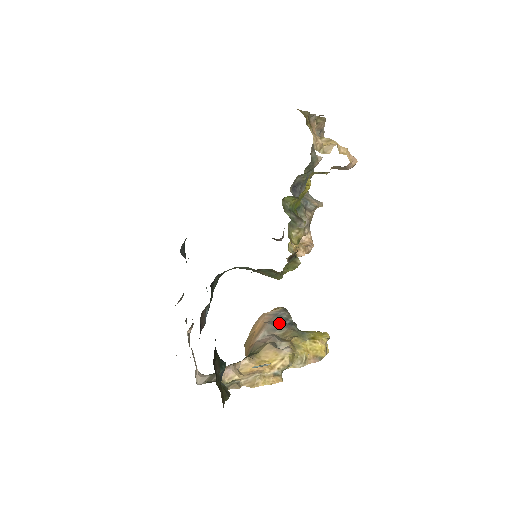
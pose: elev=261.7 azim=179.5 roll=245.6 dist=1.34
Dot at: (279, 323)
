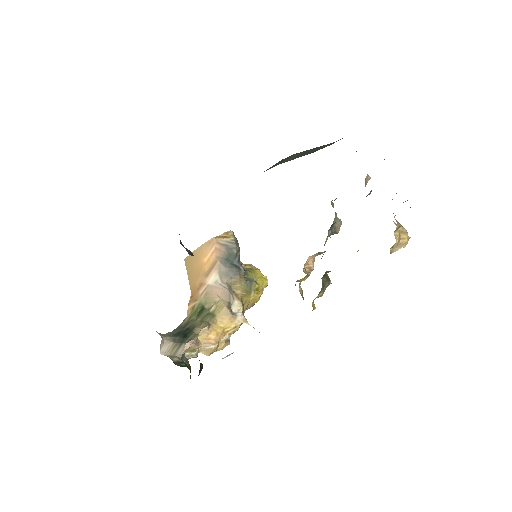
Dot at: (231, 265)
